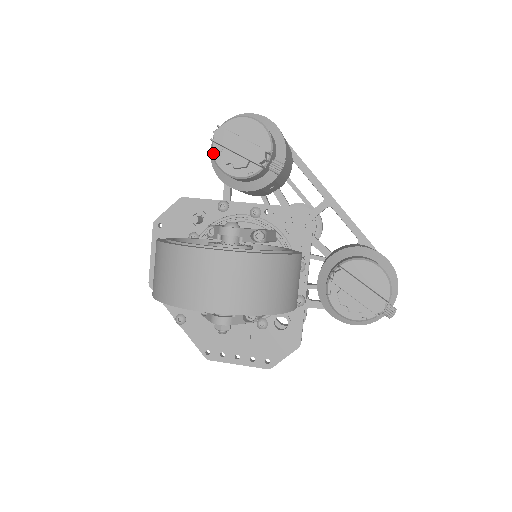
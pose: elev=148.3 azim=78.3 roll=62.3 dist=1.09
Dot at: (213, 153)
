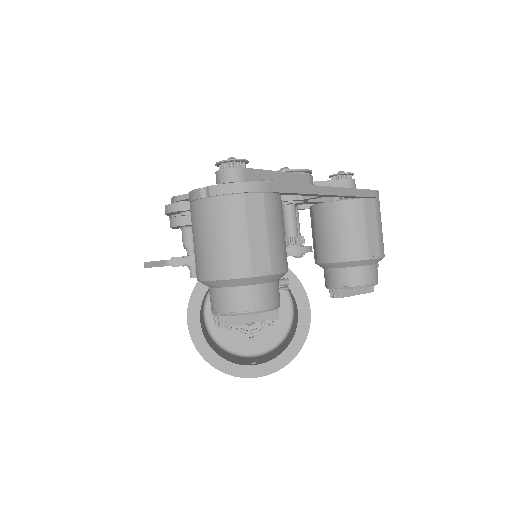
Dot at: occluded
